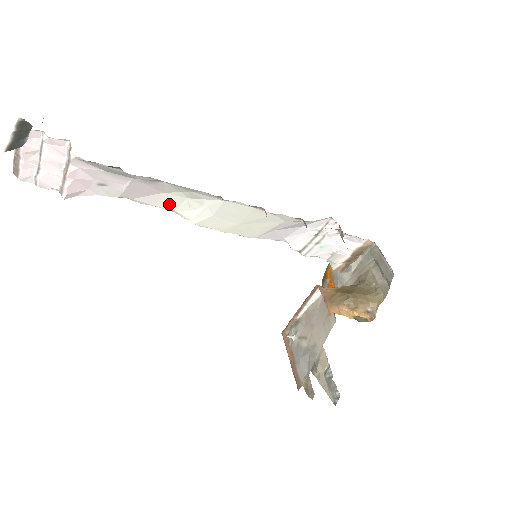
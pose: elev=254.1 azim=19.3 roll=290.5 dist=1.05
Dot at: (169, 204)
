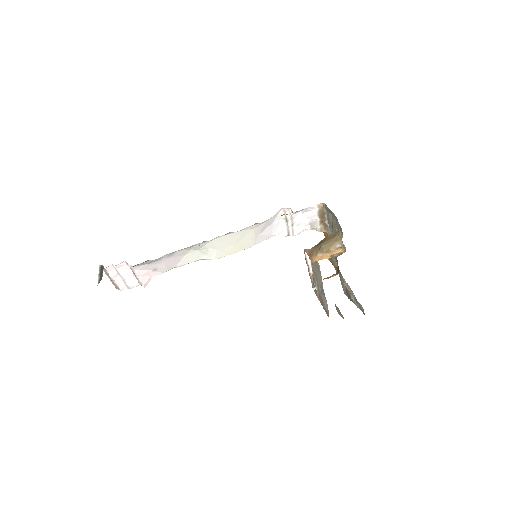
Dot at: (194, 258)
